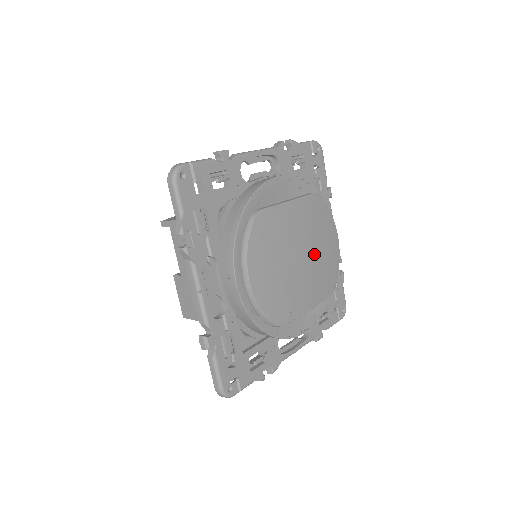
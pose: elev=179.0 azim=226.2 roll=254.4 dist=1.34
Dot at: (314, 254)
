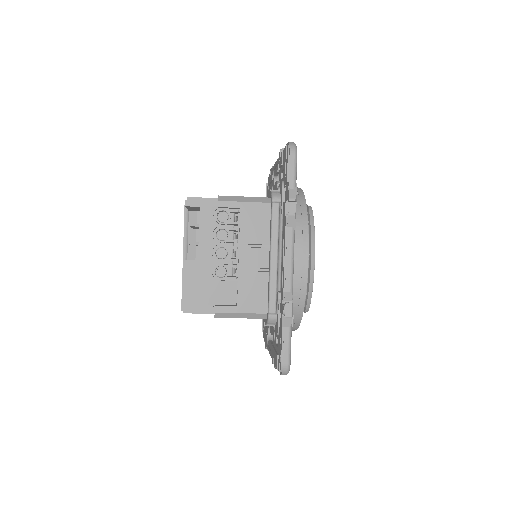
Dot at: occluded
